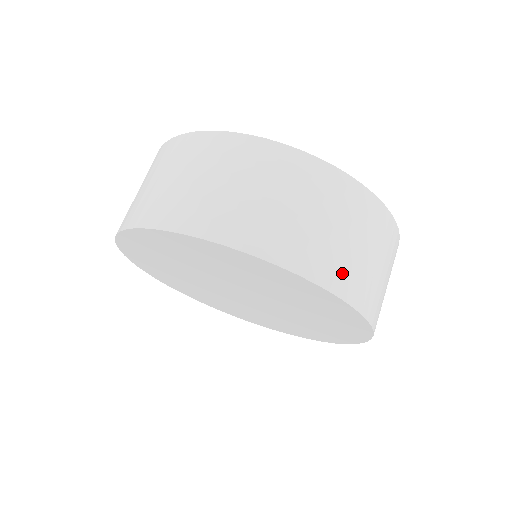
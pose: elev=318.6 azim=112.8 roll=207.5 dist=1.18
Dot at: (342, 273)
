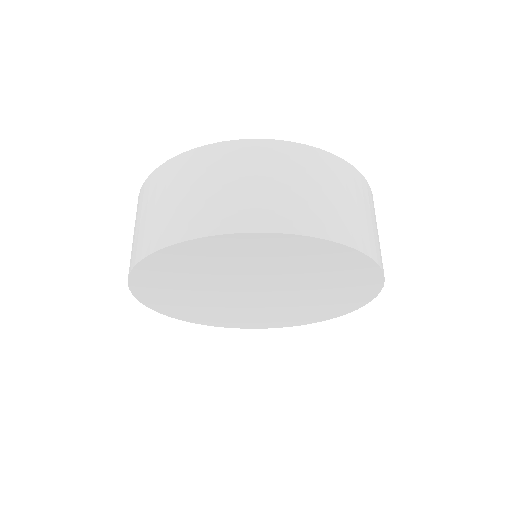
Dot at: (365, 237)
